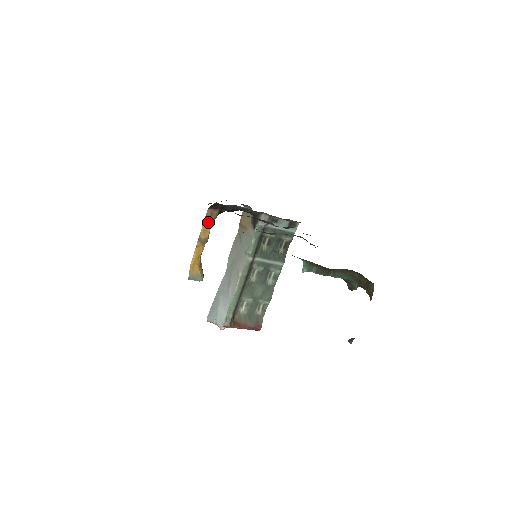
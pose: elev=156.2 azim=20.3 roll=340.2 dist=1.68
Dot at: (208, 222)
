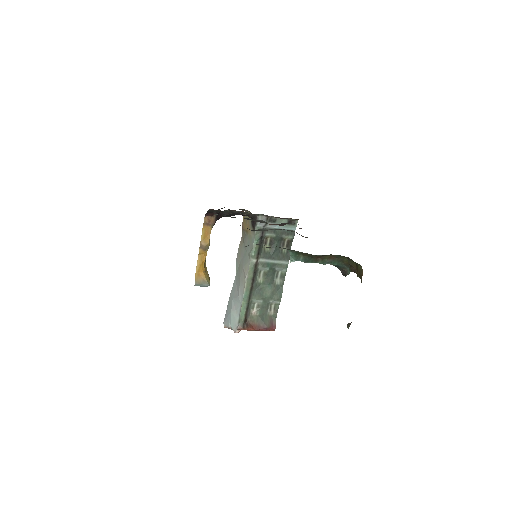
Dot at: (207, 229)
